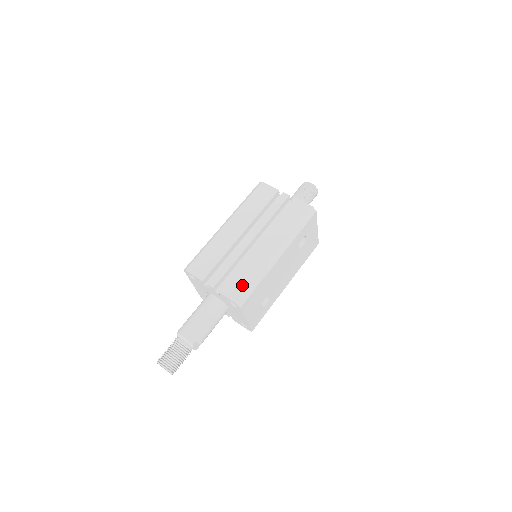
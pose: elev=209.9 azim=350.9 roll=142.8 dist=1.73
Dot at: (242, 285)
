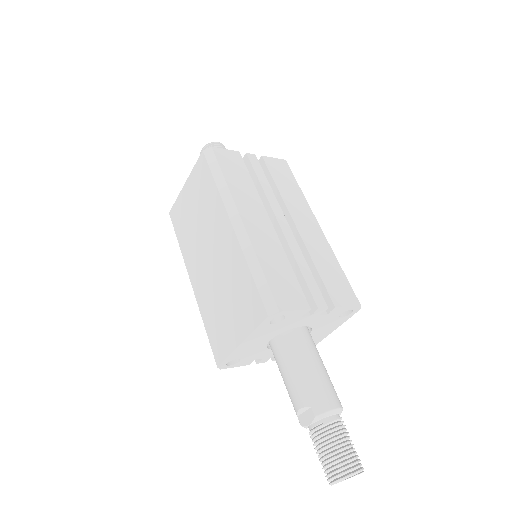
Dot at: (342, 281)
